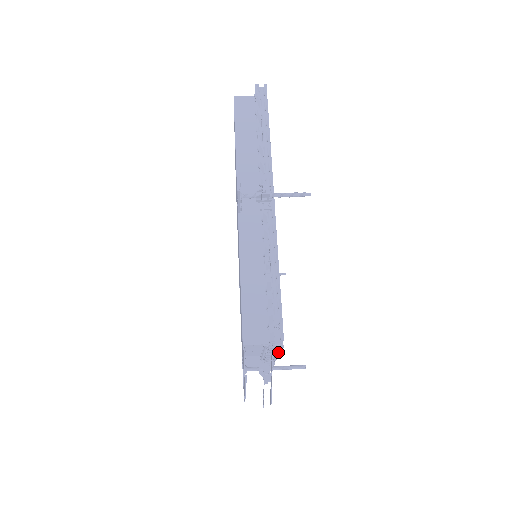
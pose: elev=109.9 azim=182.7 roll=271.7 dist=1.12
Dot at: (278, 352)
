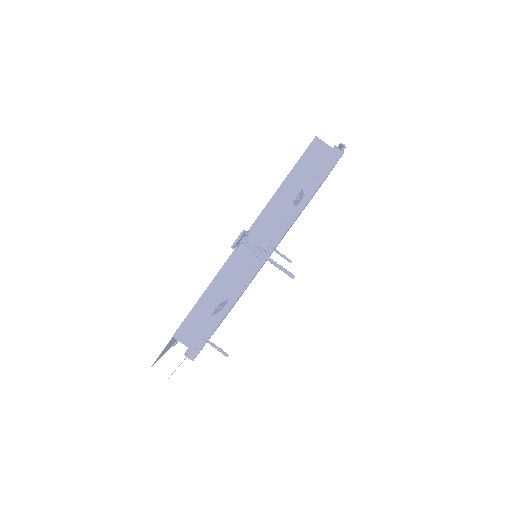
Dot at: occluded
